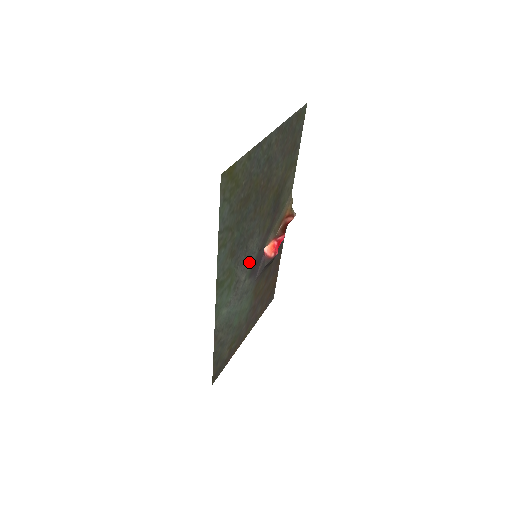
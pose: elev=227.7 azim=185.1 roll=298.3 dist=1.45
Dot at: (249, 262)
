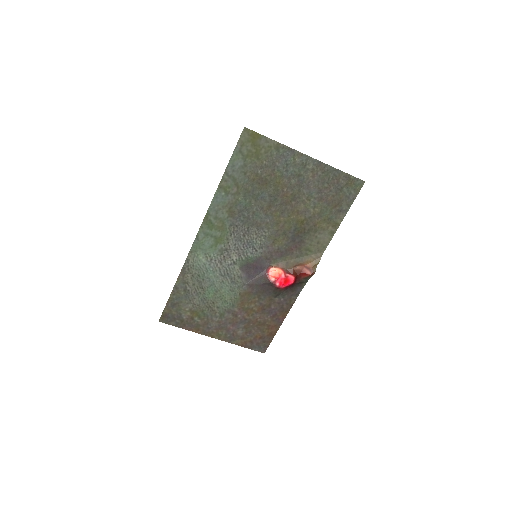
Dot at: (247, 251)
